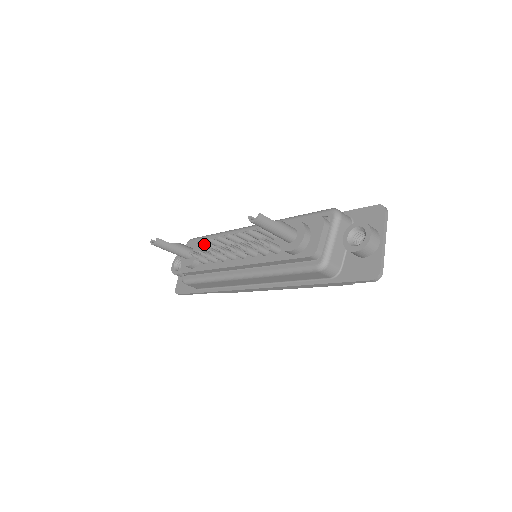
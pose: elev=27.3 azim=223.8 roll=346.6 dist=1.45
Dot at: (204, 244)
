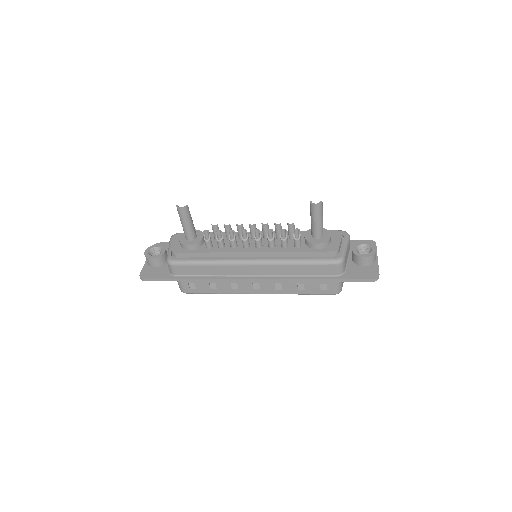
Dot at: occluded
